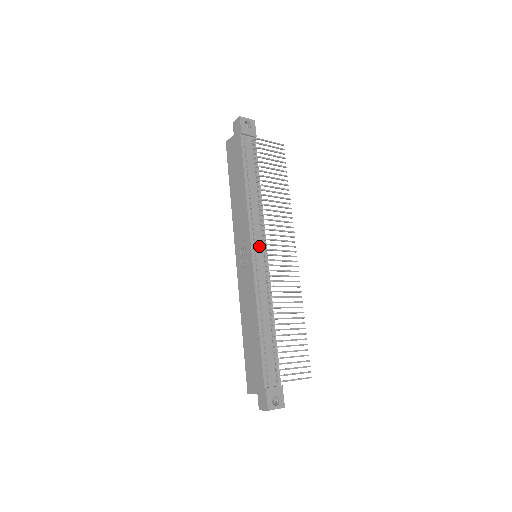
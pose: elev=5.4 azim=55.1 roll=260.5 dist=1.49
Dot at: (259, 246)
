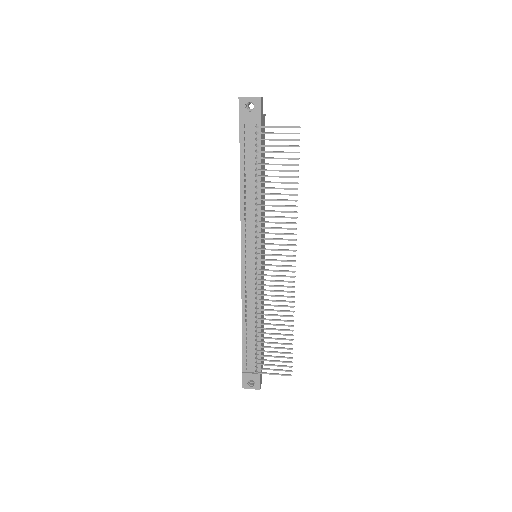
Dot at: (251, 253)
